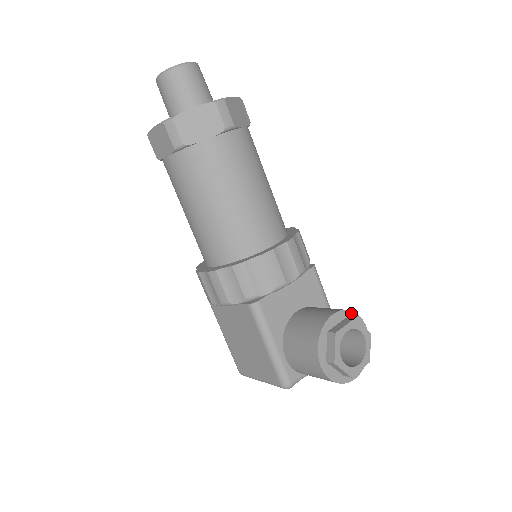
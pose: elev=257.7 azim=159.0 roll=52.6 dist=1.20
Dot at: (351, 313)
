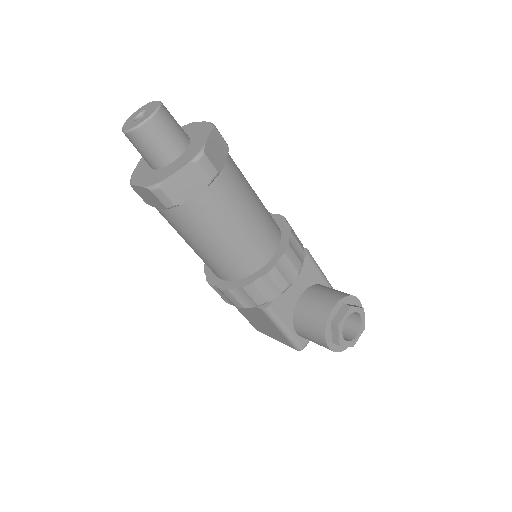
Dot at: (347, 298)
